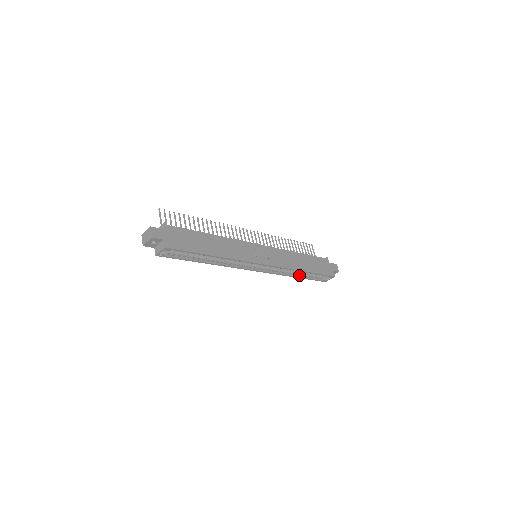
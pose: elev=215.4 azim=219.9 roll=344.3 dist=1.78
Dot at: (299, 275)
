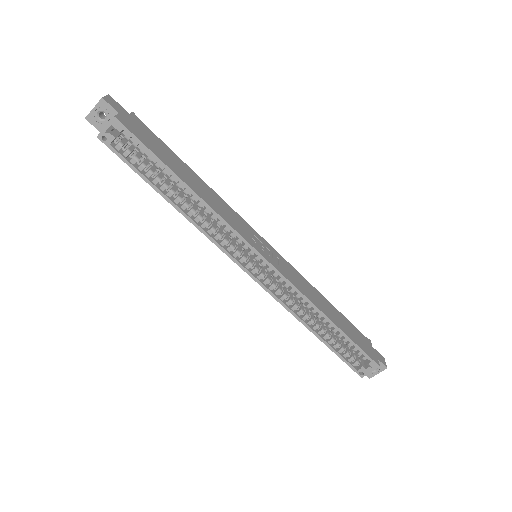
Dot at: (319, 332)
